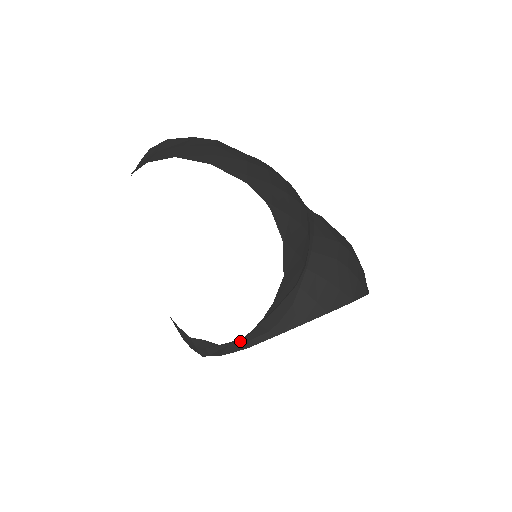
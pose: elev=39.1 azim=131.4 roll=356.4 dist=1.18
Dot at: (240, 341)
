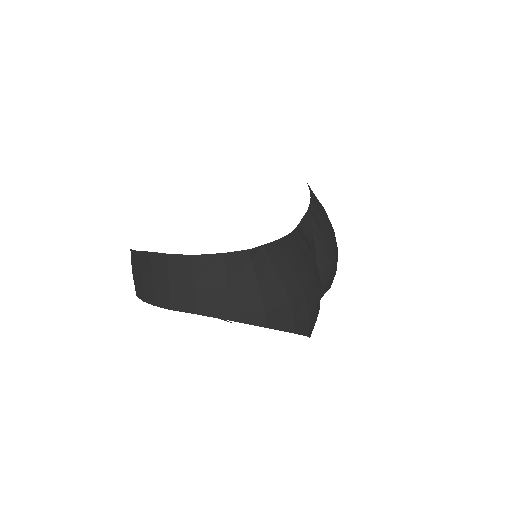
Dot at: occluded
